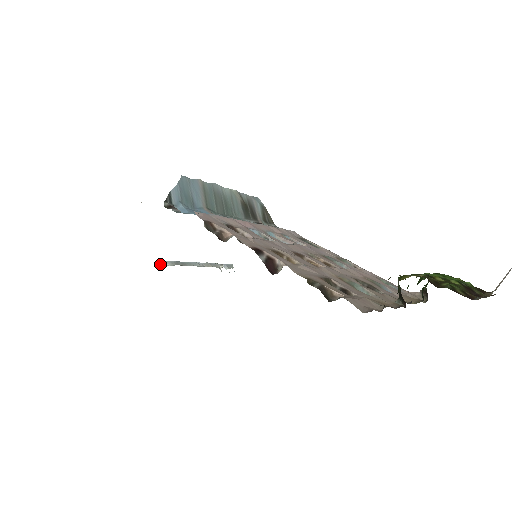
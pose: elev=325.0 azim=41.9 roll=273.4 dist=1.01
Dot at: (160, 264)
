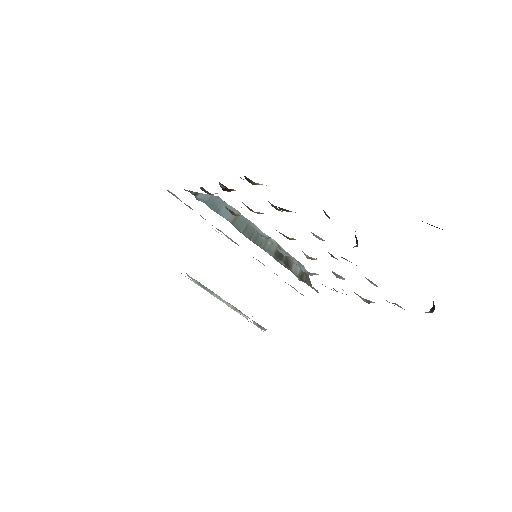
Dot at: occluded
